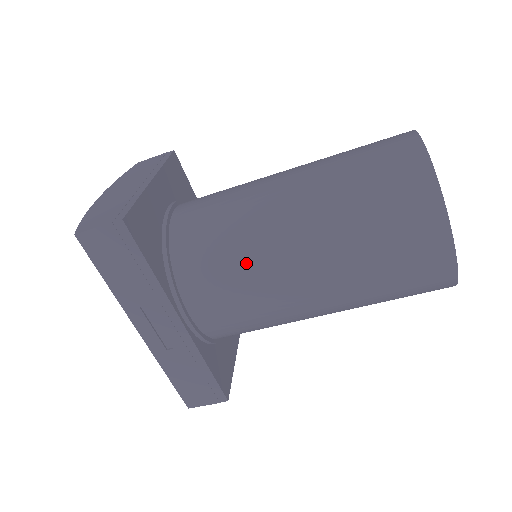
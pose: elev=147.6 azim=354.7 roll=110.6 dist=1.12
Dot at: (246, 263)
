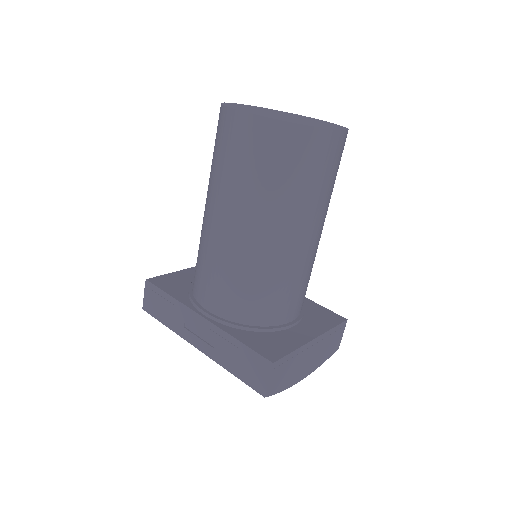
Dot at: (202, 248)
